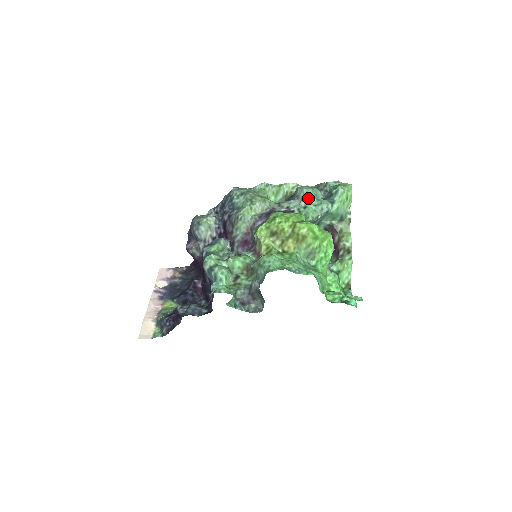
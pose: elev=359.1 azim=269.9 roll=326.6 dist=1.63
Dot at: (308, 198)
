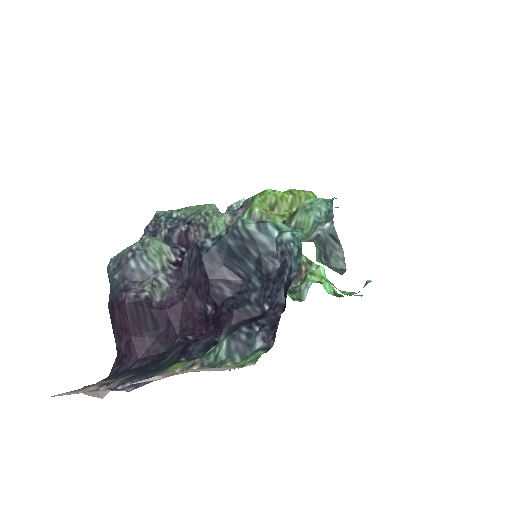
Dot at: occluded
